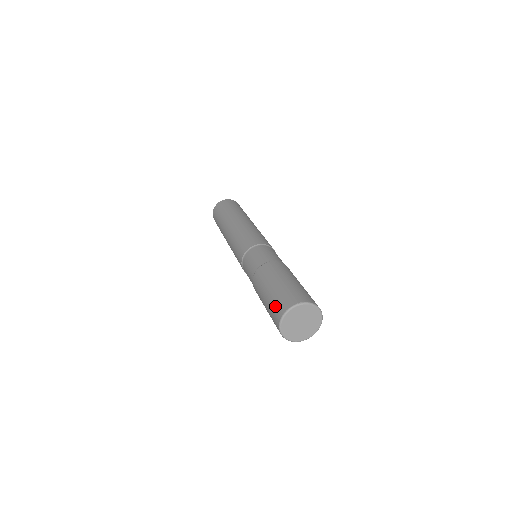
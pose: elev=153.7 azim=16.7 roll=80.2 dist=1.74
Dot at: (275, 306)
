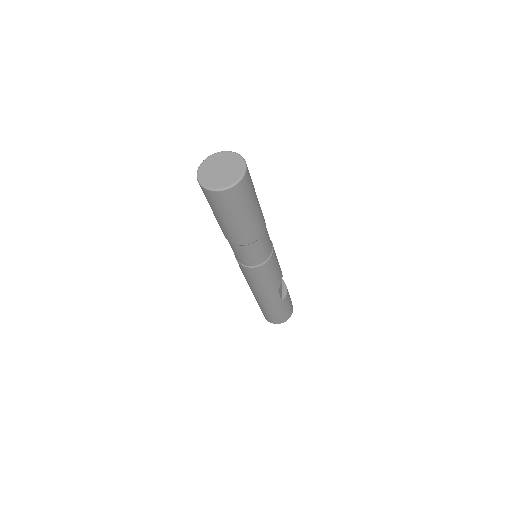
Dot at: occluded
